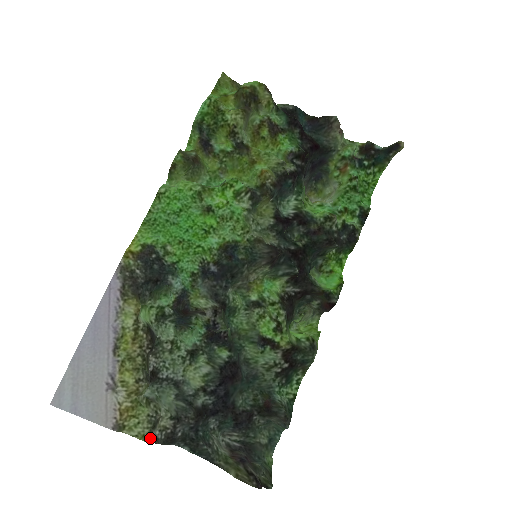
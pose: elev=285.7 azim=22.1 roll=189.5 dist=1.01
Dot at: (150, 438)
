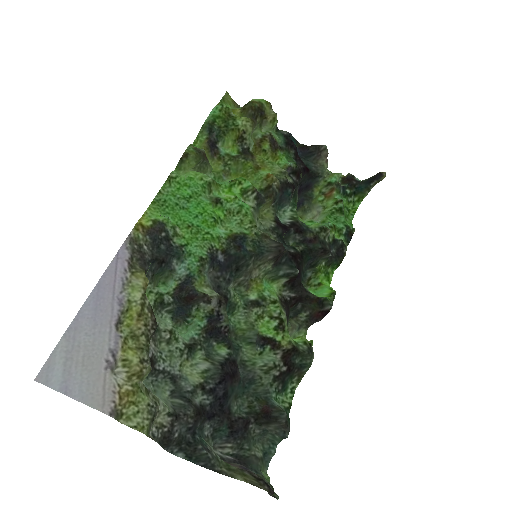
Dot at: (148, 433)
